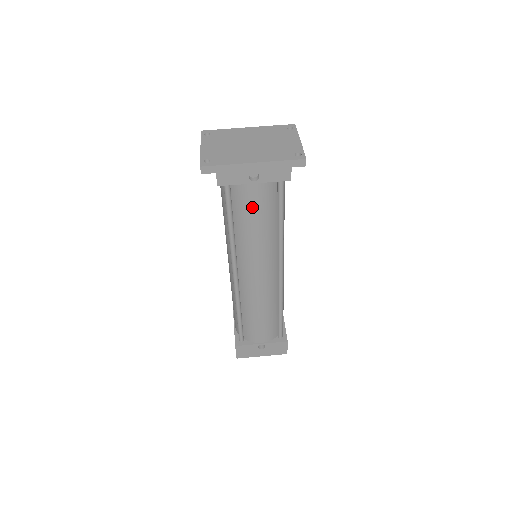
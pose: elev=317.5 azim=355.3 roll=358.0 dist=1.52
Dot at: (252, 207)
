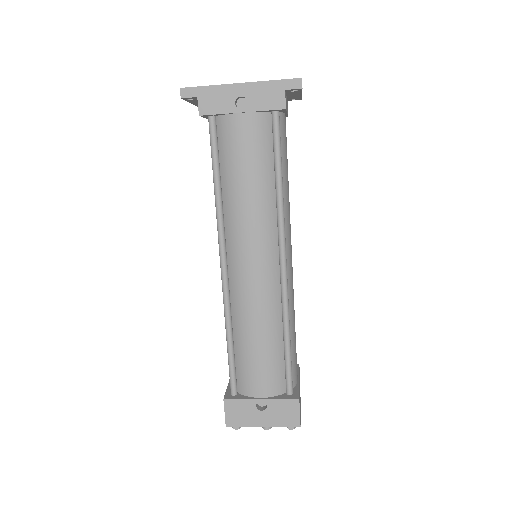
Dot at: (241, 150)
